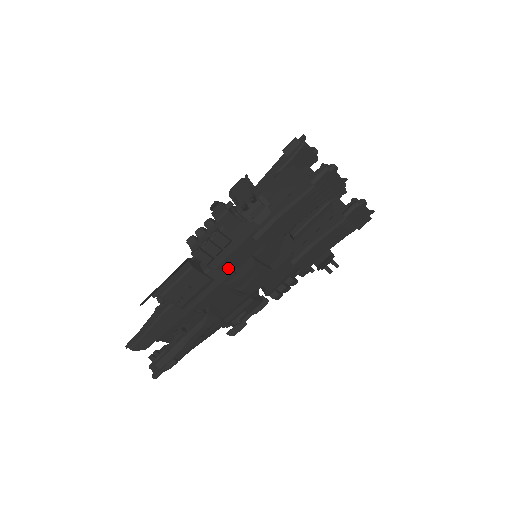
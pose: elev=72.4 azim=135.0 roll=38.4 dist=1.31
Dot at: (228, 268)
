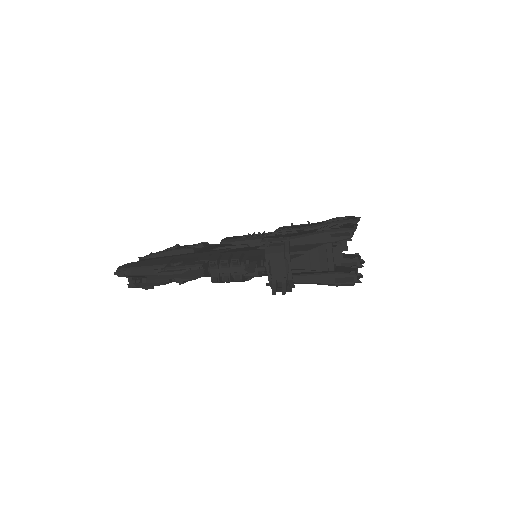
Dot at: occluded
